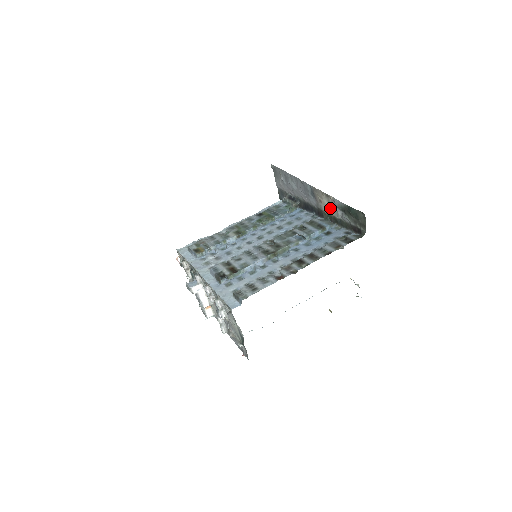
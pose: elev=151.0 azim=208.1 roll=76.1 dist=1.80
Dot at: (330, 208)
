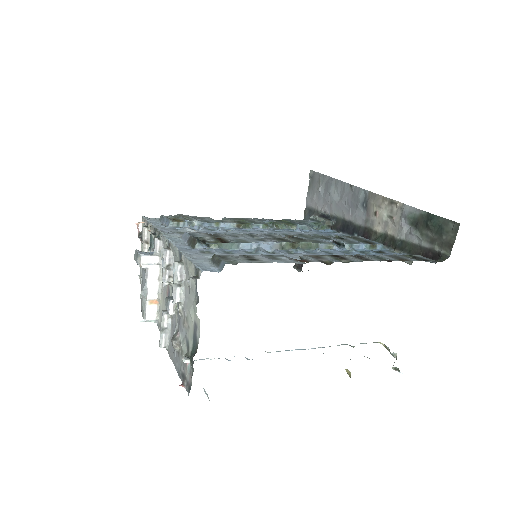
Dot at: (389, 222)
